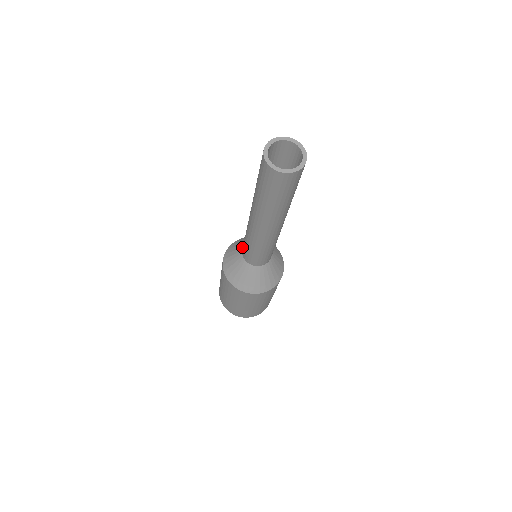
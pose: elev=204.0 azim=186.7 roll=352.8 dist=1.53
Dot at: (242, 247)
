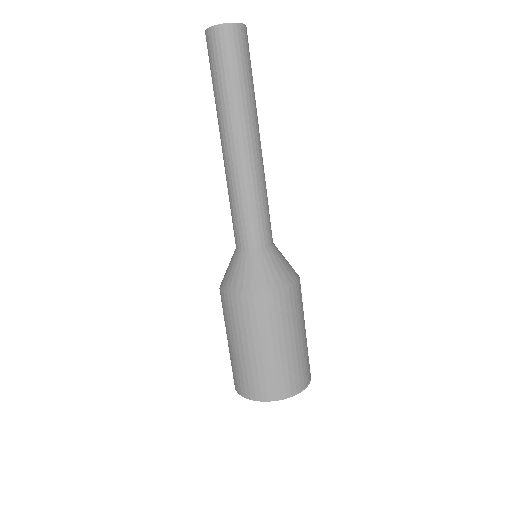
Dot at: (235, 249)
